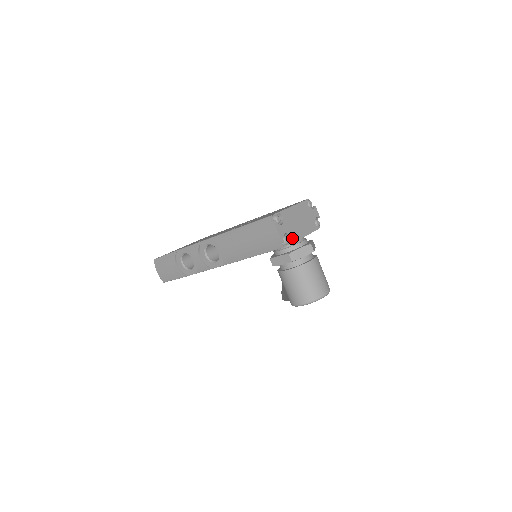
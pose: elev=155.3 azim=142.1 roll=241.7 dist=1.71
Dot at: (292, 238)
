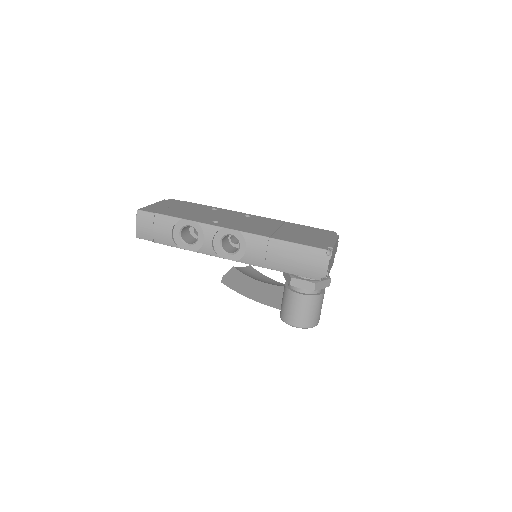
Dot at: (328, 273)
